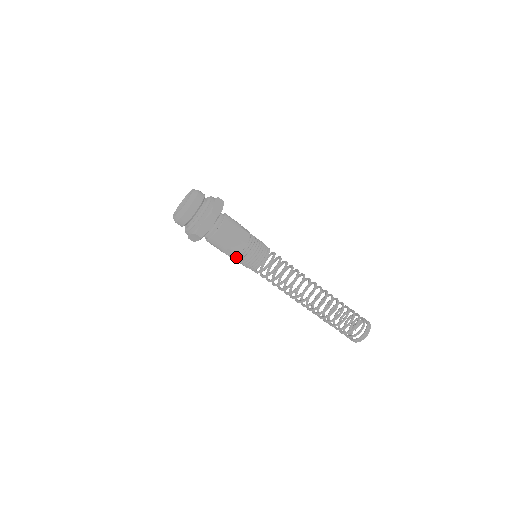
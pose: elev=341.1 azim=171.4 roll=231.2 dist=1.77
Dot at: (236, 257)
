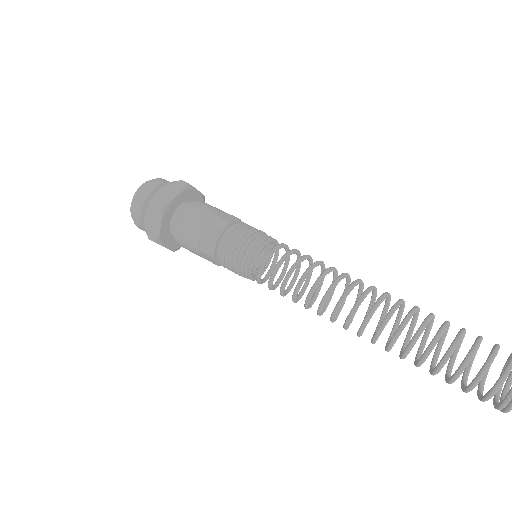
Dot at: (218, 263)
